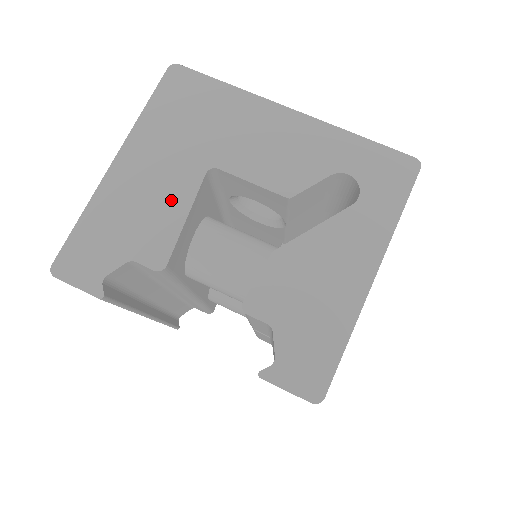
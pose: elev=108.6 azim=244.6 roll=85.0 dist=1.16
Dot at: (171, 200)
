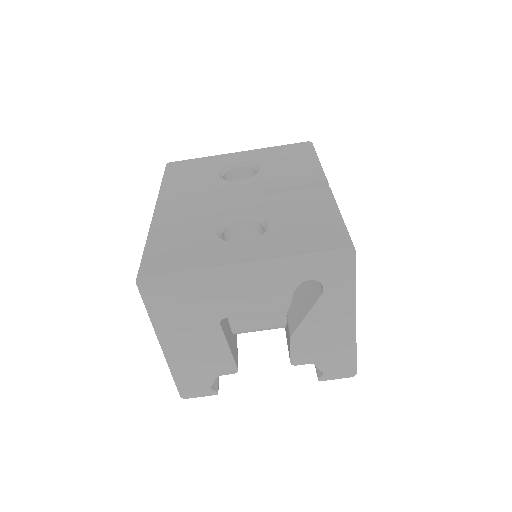
Dot at: (213, 345)
